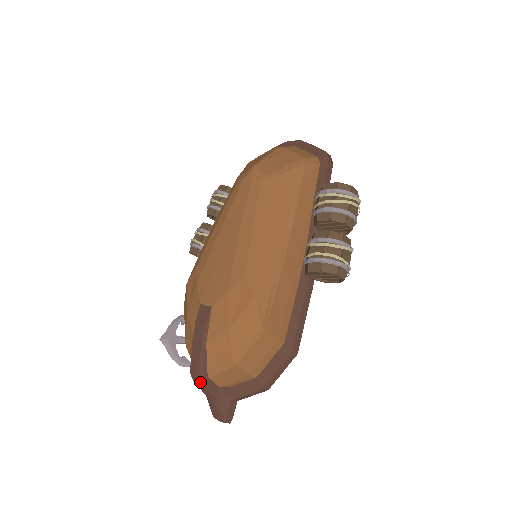
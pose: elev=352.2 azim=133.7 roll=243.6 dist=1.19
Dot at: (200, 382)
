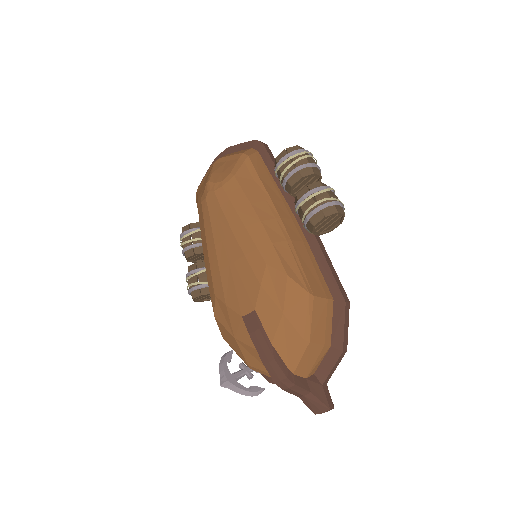
Dot at: (288, 383)
